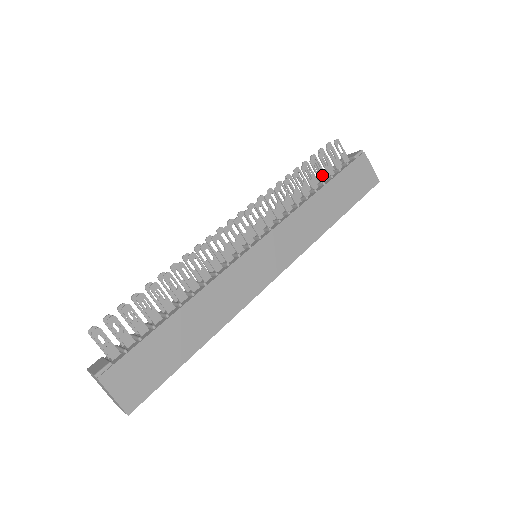
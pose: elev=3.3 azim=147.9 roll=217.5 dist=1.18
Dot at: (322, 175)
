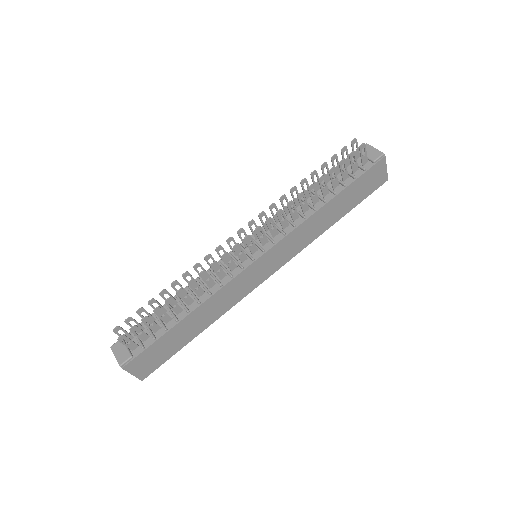
Dot at: (336, 181)
